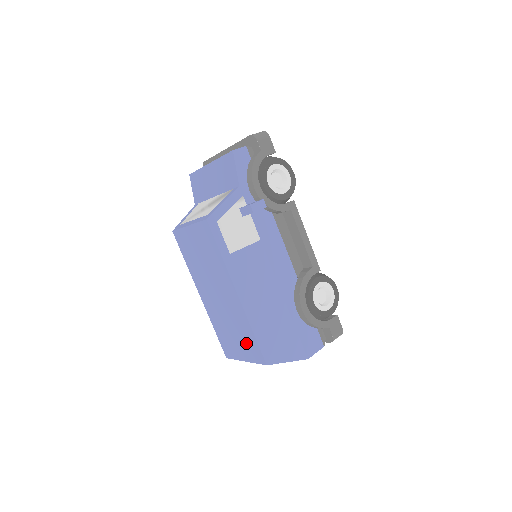
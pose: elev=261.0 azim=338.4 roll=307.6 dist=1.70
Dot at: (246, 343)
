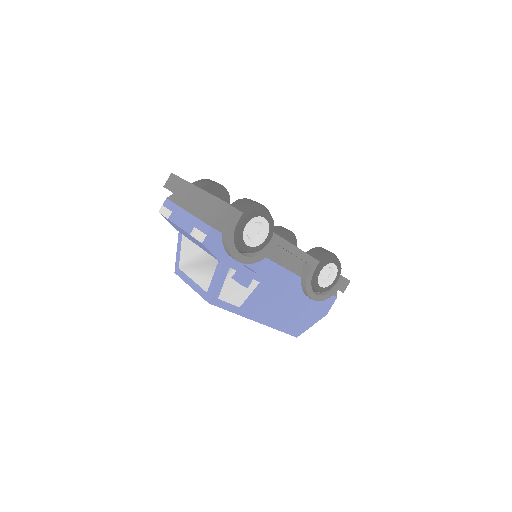
Dot at: occluded
